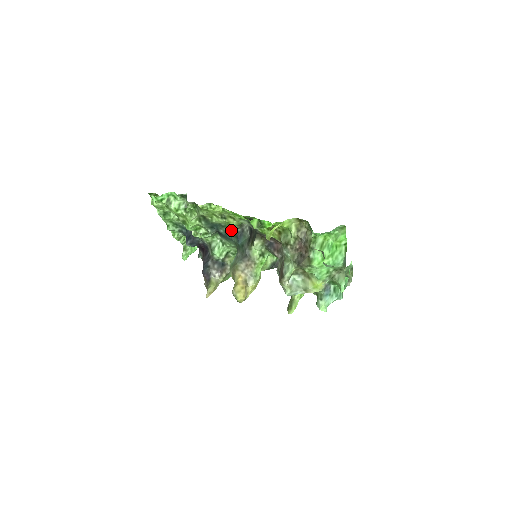
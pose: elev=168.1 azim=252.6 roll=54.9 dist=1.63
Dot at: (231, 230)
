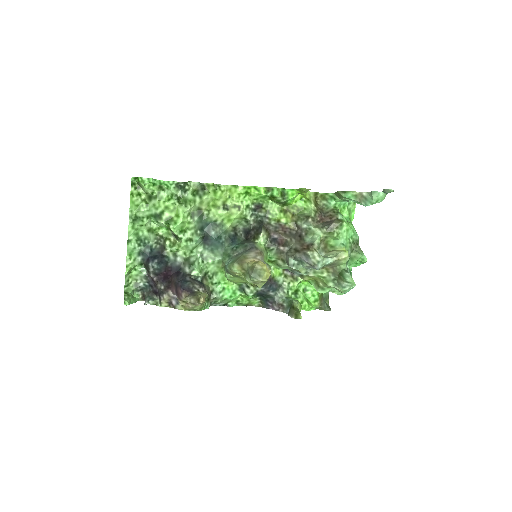
Dot at: (225, 232)
